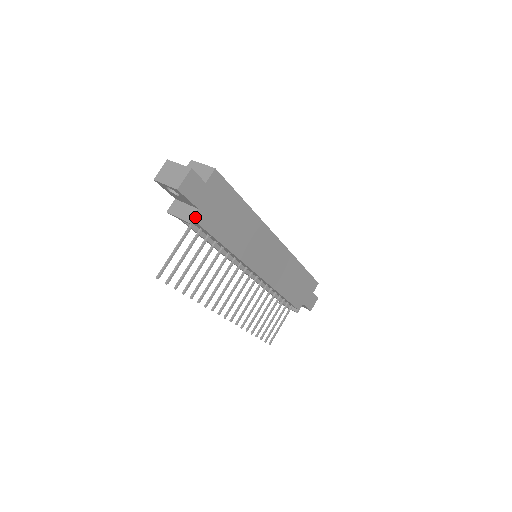
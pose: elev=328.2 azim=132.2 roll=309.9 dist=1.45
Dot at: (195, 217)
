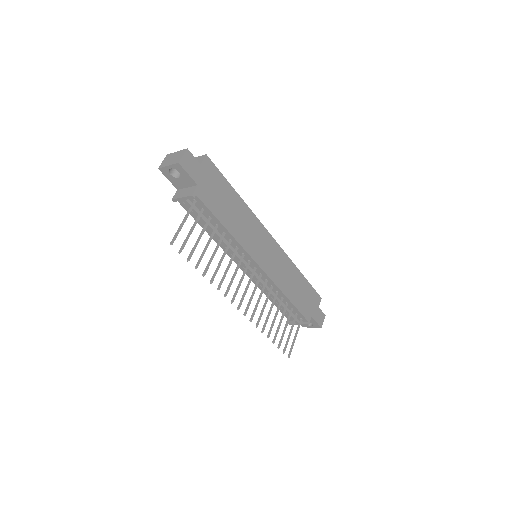
Dot at: (196, 192)
